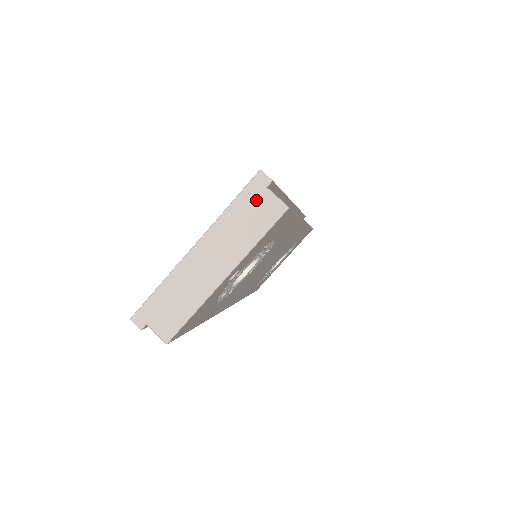
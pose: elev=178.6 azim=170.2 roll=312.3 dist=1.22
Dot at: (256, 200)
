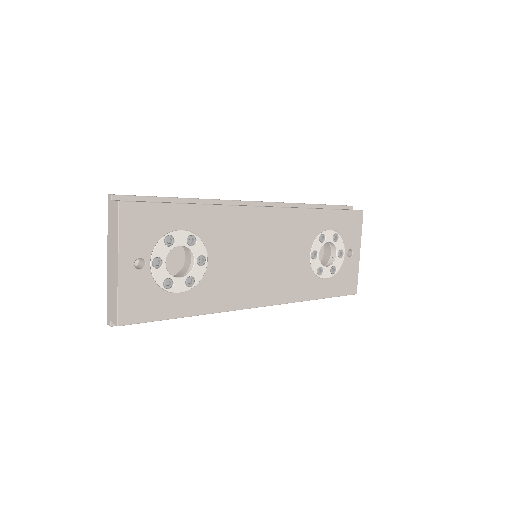
Dot at: (111, 211)
